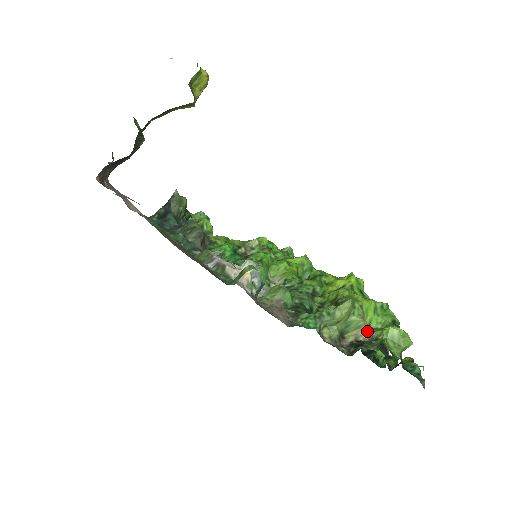
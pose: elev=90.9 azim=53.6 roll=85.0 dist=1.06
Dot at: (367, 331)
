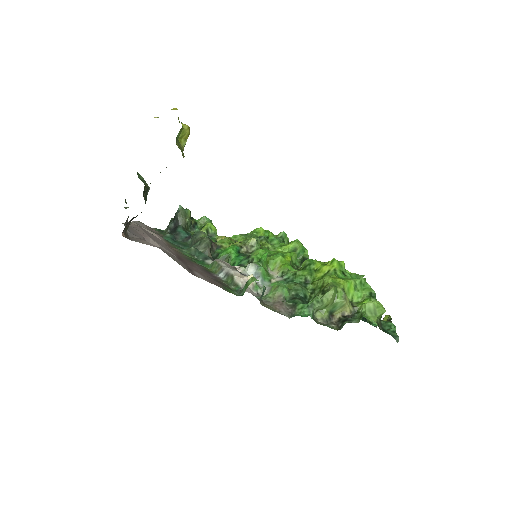
Dot at: (350, 307)
